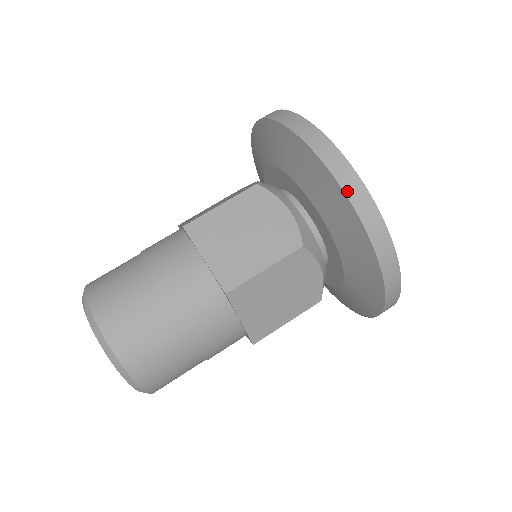
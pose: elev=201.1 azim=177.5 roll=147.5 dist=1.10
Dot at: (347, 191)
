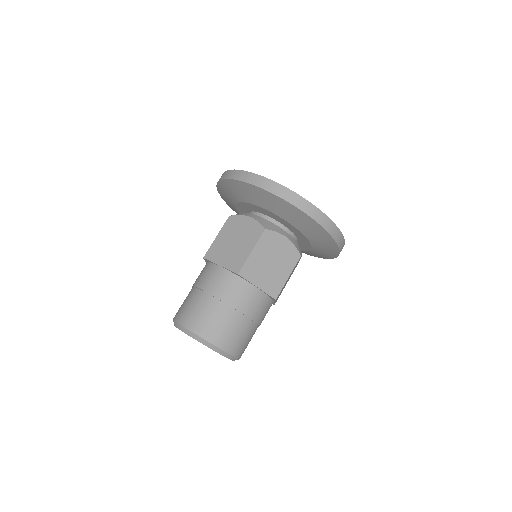
Dot at: (329, 231)
